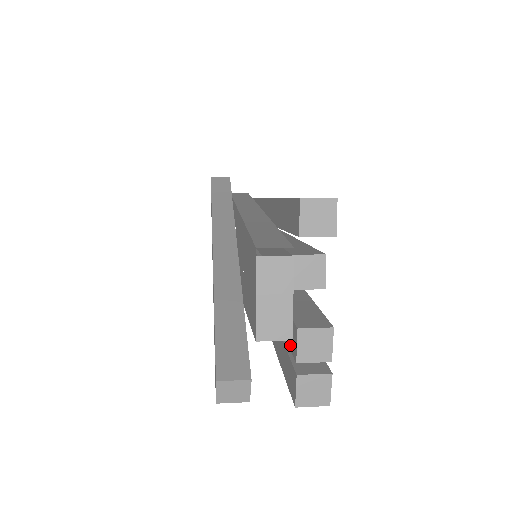
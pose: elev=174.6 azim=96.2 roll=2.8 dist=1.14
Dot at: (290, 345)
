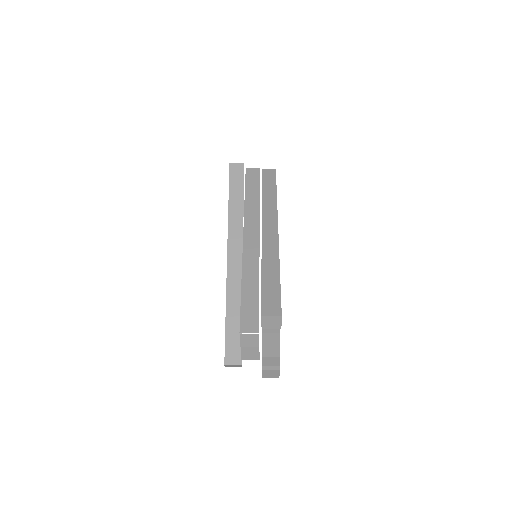
Dot at: occluded
